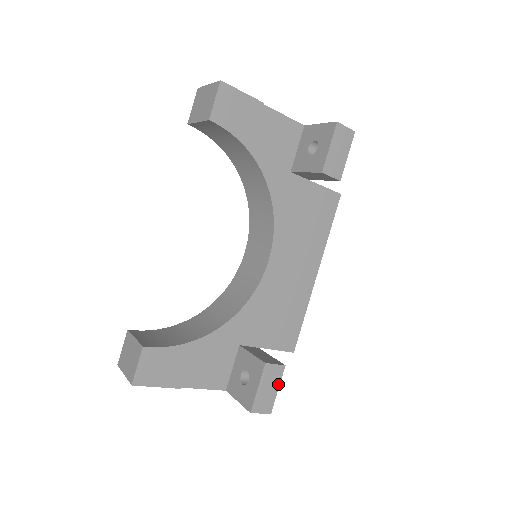
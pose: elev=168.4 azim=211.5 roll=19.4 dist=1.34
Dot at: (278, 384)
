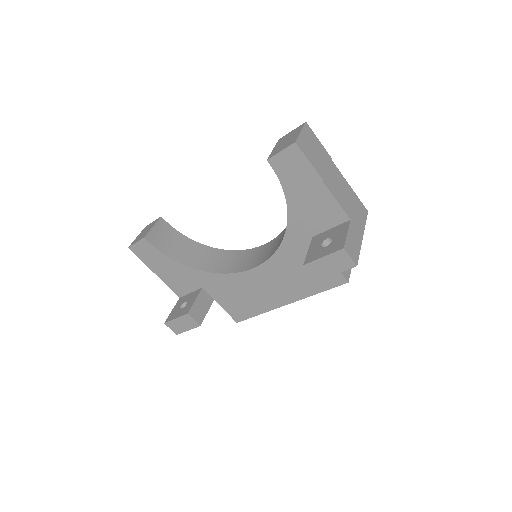
Dot at: (190, 328)
